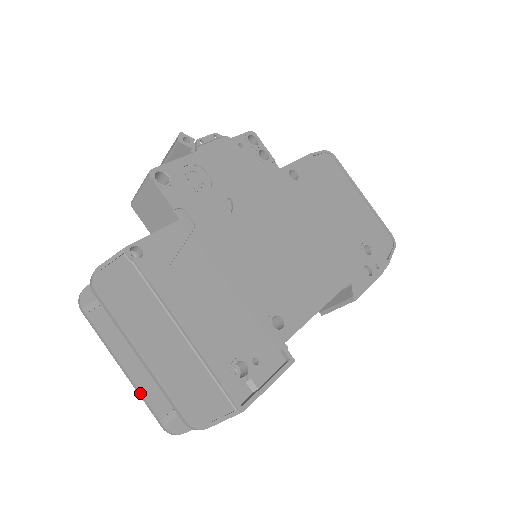
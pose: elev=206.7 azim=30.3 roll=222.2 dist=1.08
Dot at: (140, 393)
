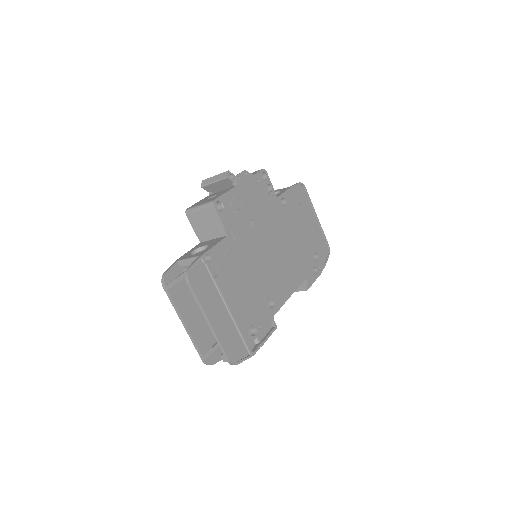
Dot at: (193, 340)
